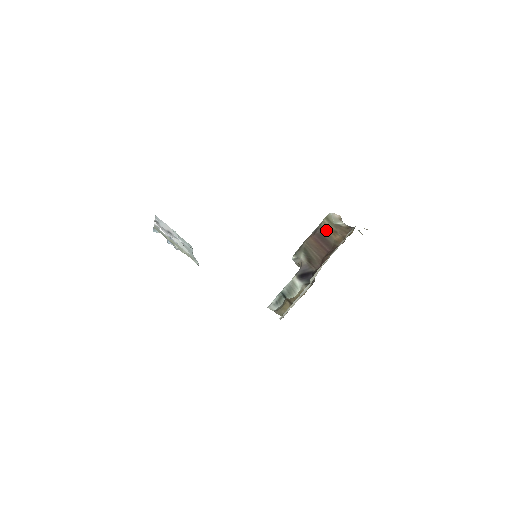
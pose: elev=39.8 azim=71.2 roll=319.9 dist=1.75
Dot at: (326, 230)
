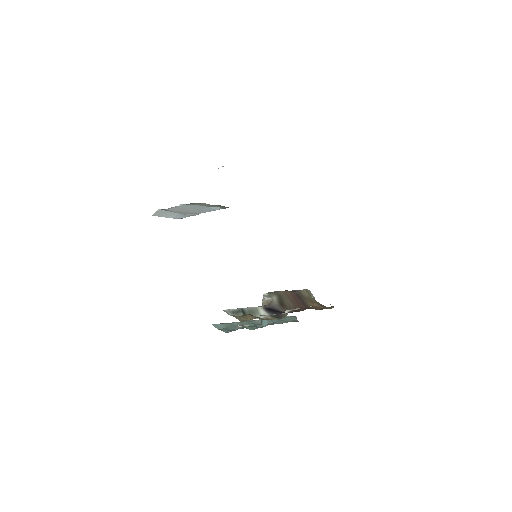
Dot at: (304, 296)
